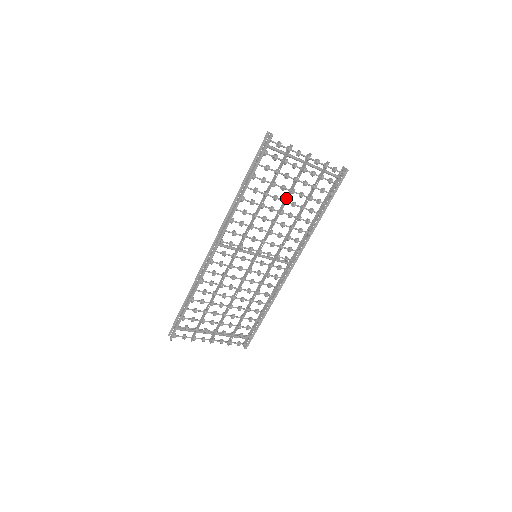
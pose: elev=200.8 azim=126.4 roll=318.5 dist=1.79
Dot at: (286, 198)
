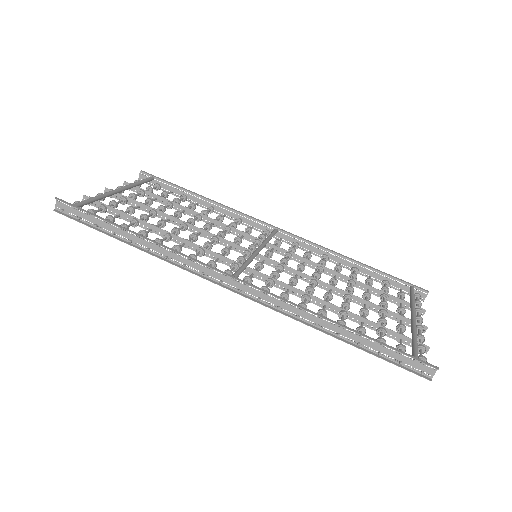
Dot at: (353, 298)
